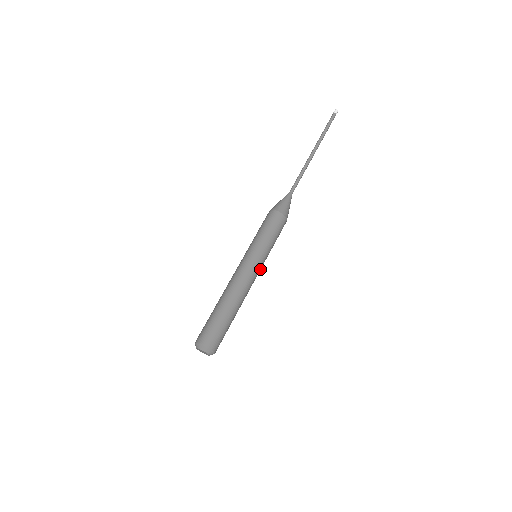
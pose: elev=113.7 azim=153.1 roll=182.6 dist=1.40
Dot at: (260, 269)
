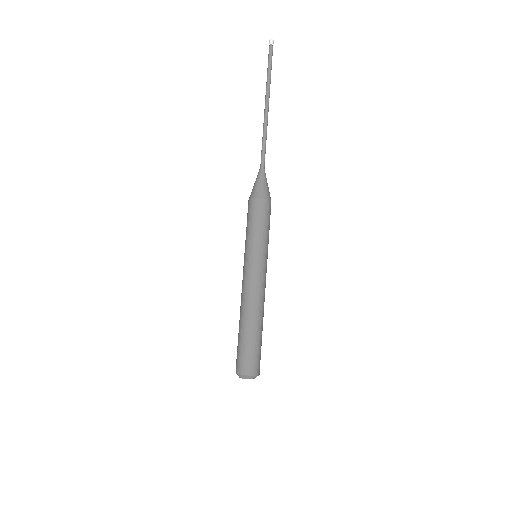
Dot at: (266, 269)
